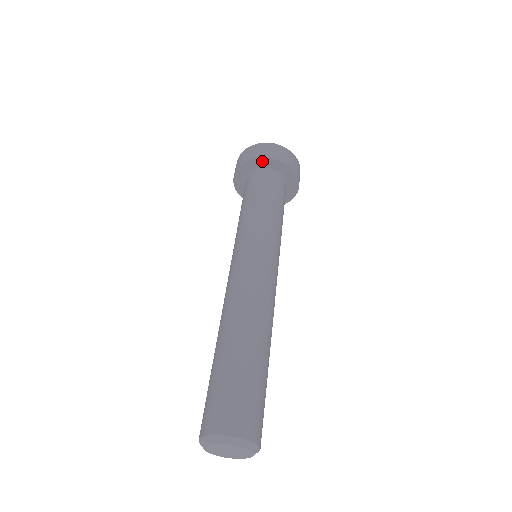
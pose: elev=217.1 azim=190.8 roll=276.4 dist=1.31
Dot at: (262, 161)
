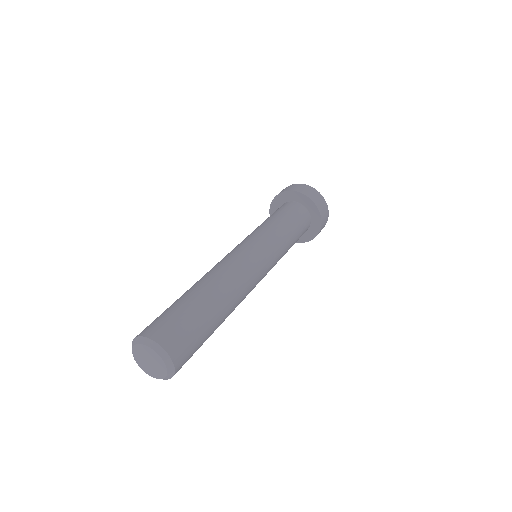
Dot at: (315, 209)
